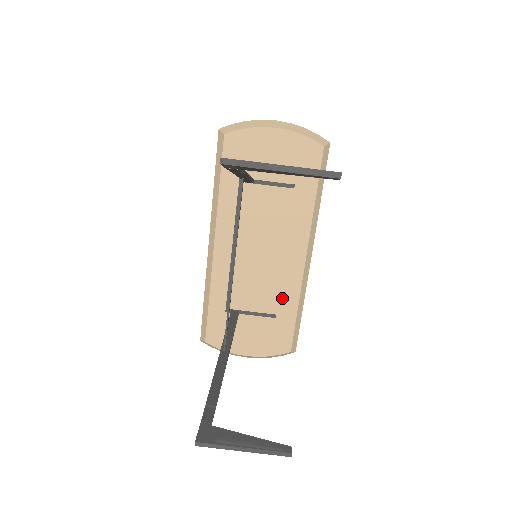
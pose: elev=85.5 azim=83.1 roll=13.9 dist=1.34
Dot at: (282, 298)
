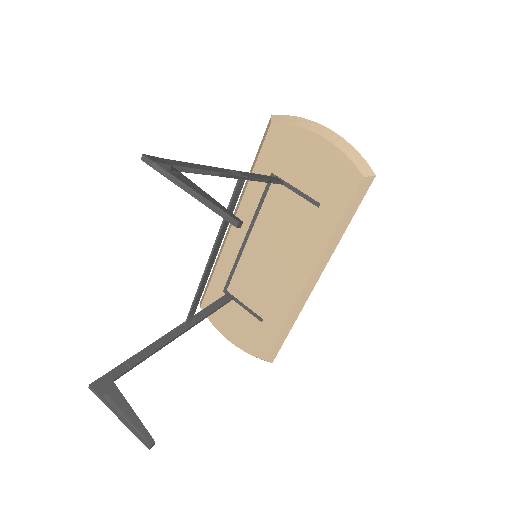
Dot at: (273, 308)
